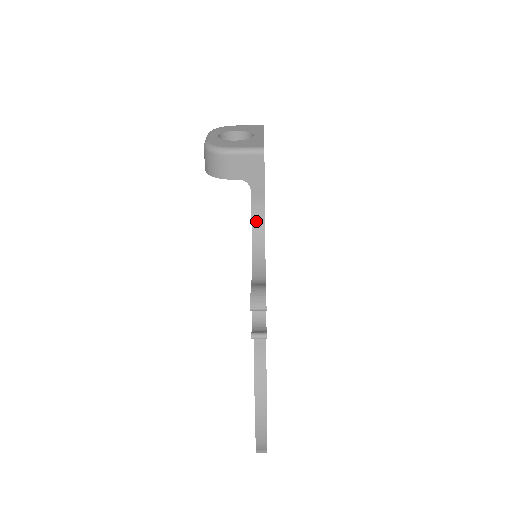
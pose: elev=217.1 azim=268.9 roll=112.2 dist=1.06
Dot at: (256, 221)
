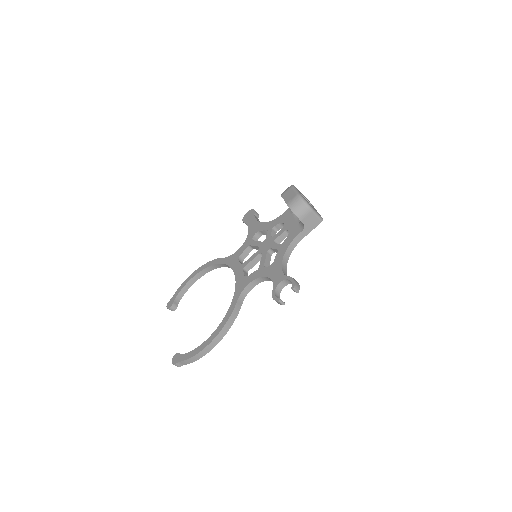
Dot at: (292, 245)
